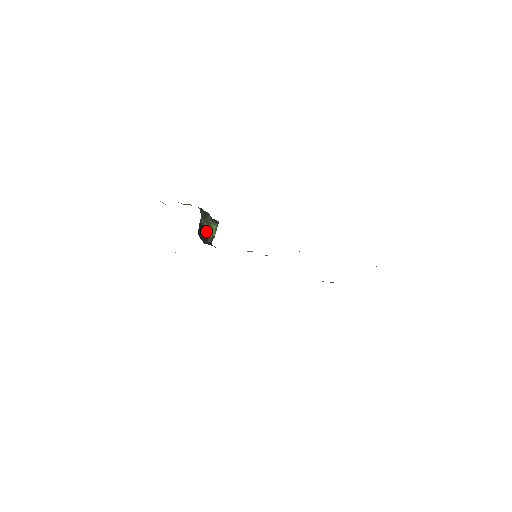
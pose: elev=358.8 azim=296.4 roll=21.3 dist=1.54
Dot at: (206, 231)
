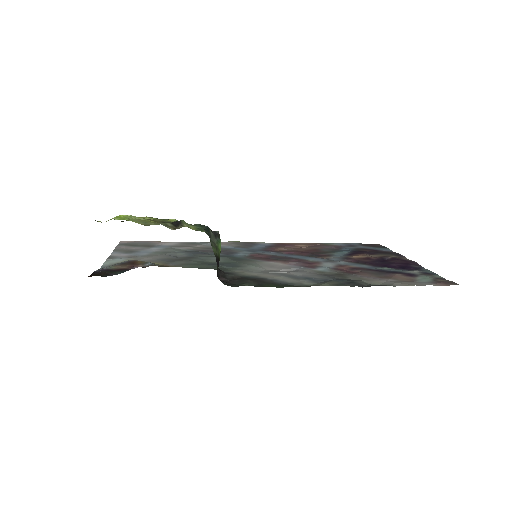
Dot at: (217, 261)
